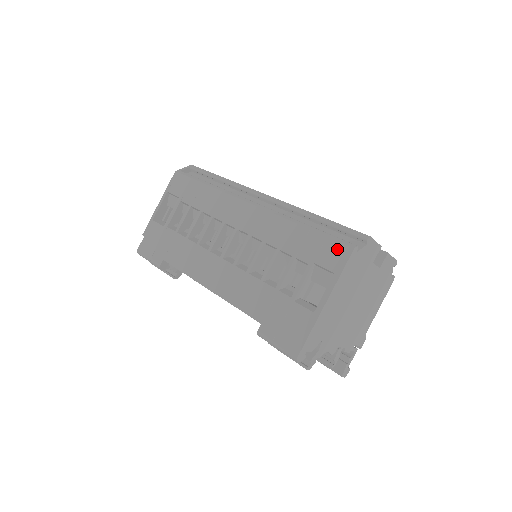
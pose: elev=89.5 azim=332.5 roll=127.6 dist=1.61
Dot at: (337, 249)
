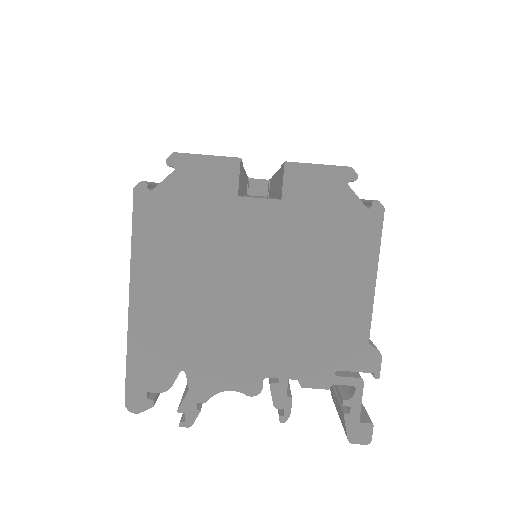
Dot at: occluded
